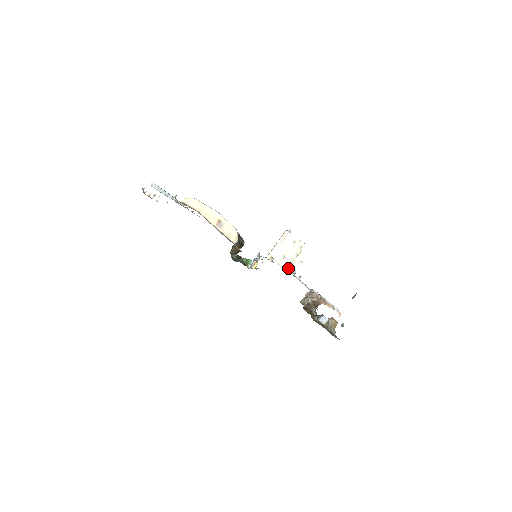
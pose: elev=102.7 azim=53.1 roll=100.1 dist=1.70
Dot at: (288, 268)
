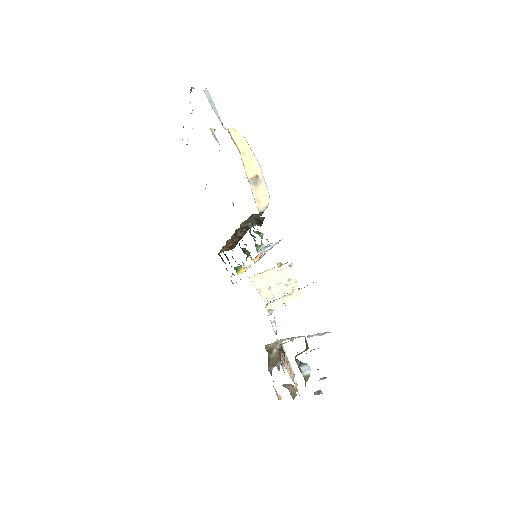
Dot at: (267, 303)
